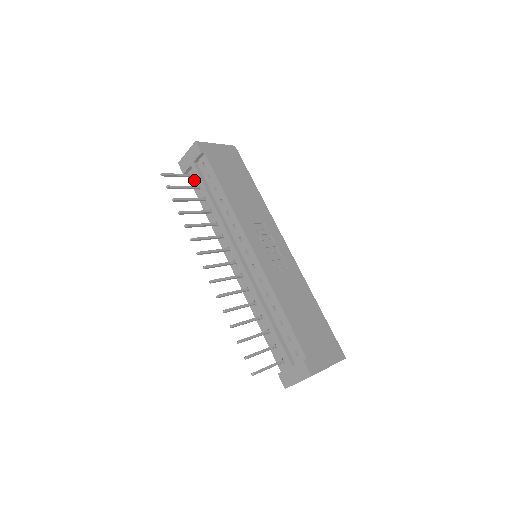
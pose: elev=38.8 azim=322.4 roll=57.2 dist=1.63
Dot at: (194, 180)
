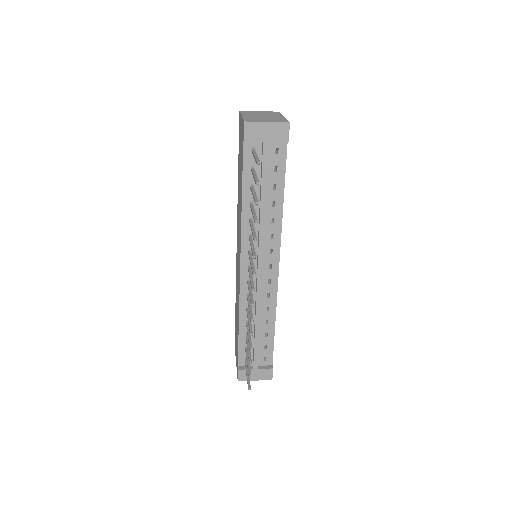
Dot at: (251, 155)
